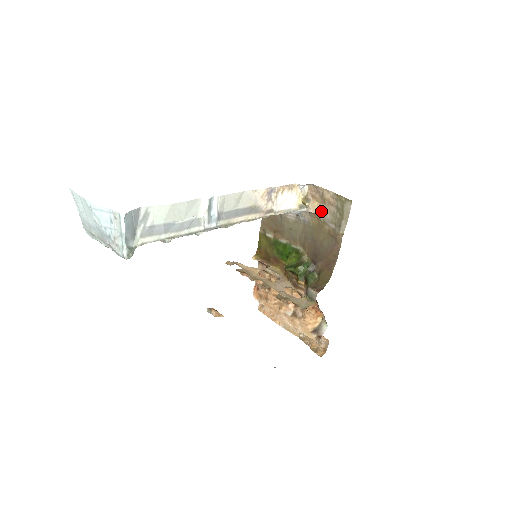
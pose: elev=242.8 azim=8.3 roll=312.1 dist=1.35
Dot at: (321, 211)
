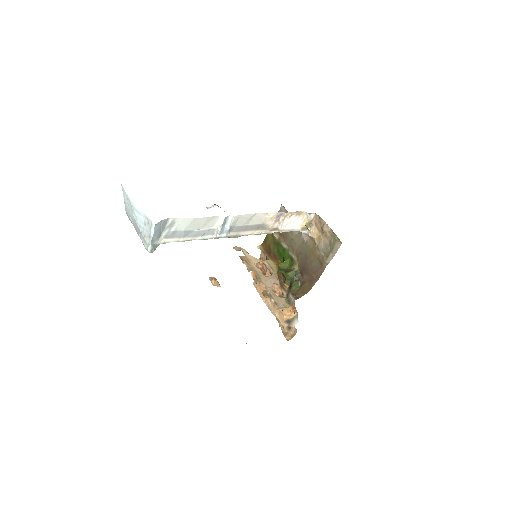
Dot at: (318, 238)
